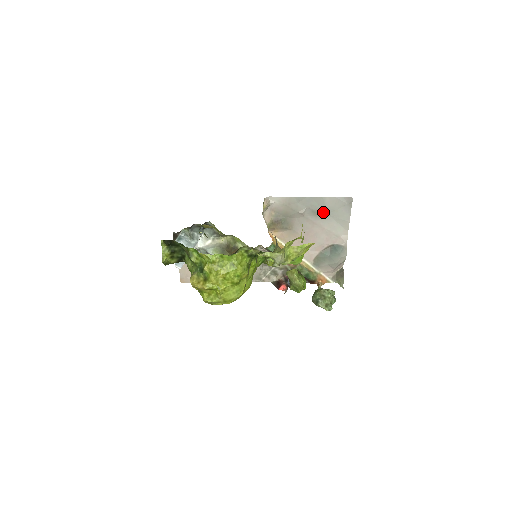
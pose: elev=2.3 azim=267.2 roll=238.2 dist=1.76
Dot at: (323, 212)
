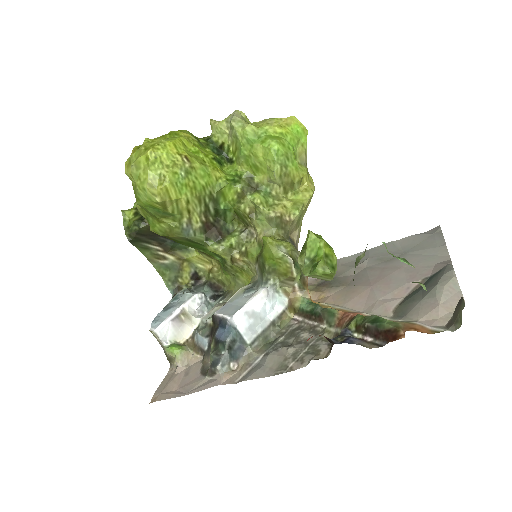
Dot at: (396, 254)
